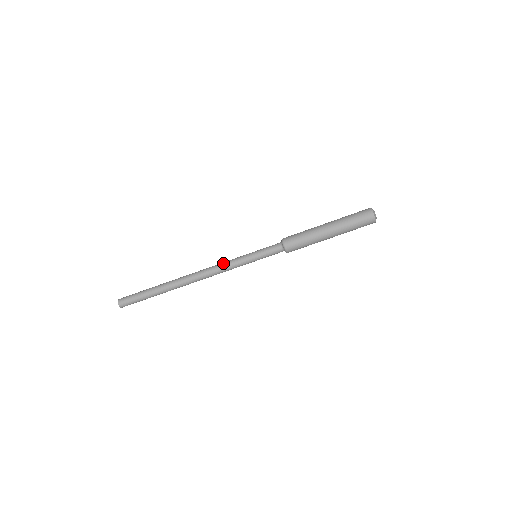
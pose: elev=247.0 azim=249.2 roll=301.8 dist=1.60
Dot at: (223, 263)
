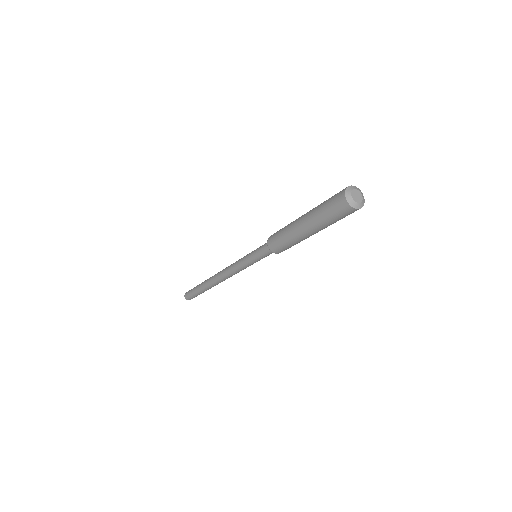
Dot at: (233, 263)
